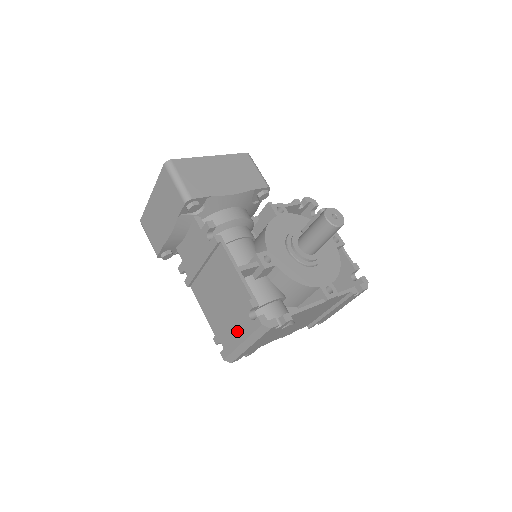
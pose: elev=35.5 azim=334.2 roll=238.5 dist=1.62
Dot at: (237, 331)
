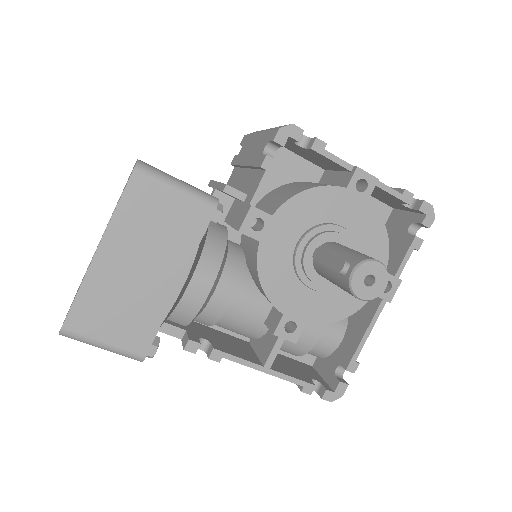
Dot at: occluded
